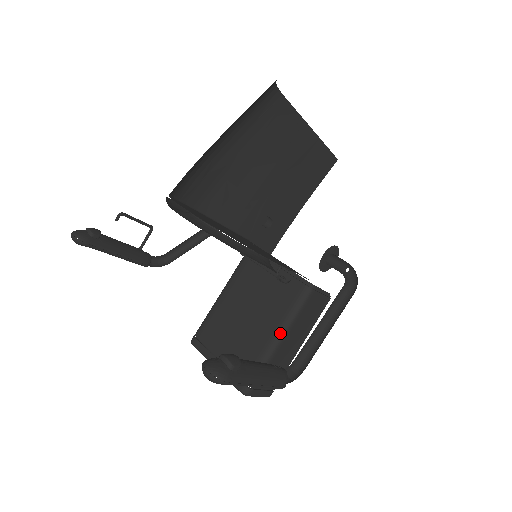
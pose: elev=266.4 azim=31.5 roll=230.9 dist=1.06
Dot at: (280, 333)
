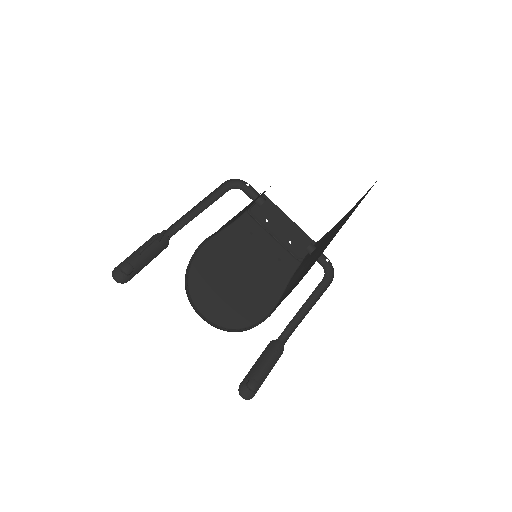
Dot at: occluded
